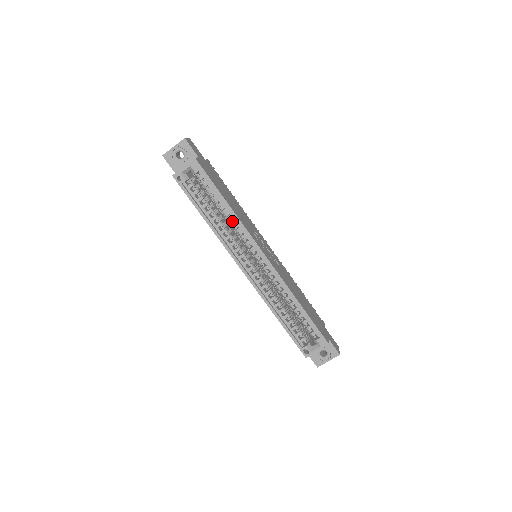
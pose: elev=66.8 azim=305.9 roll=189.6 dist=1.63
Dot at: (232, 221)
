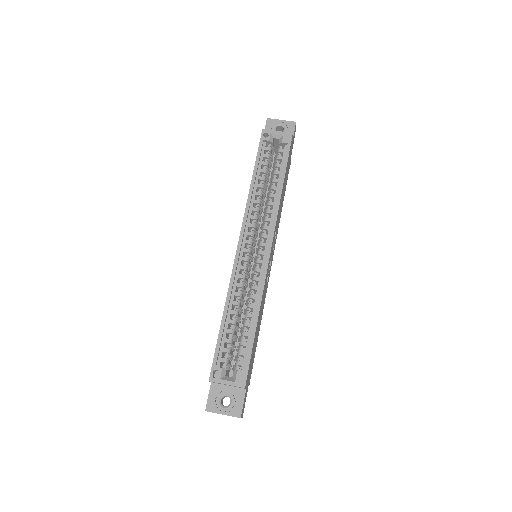
Dot at: (271, 201)
